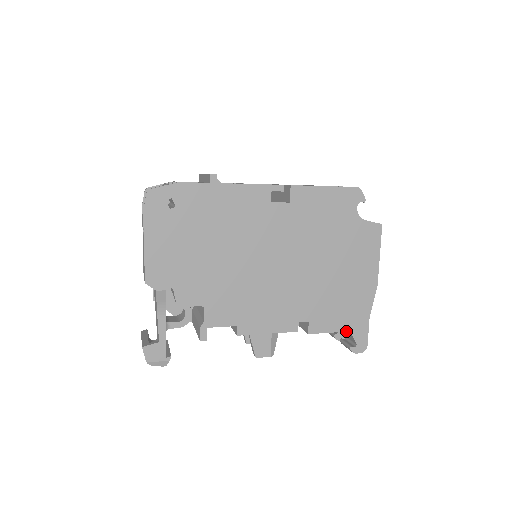
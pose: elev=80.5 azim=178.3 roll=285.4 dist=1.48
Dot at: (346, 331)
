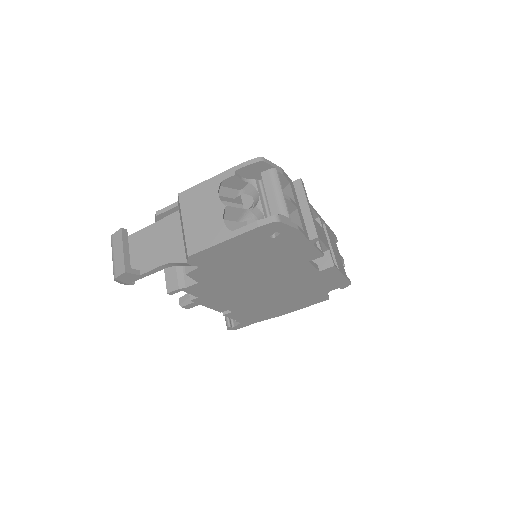
Dot at: (240, 322)
